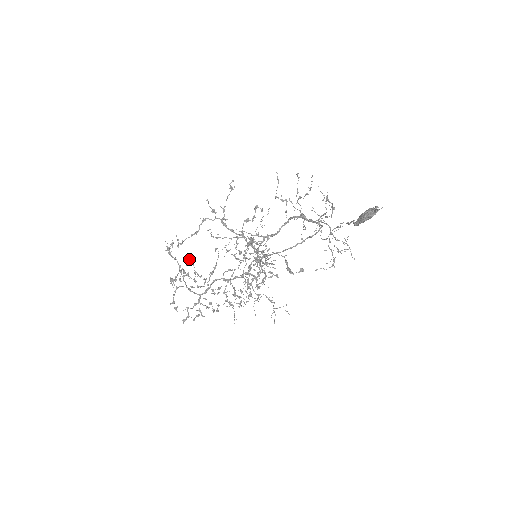
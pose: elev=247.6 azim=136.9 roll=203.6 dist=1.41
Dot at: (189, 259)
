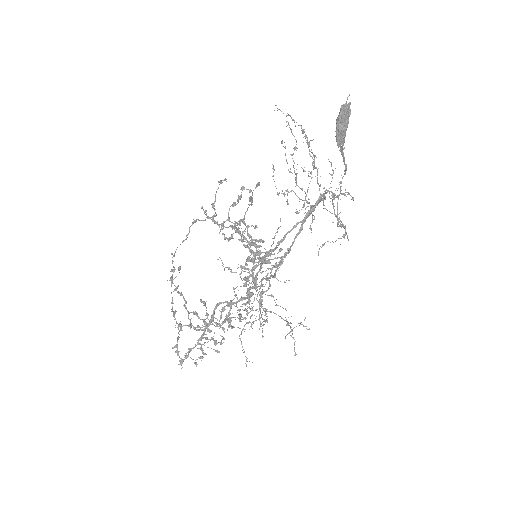
Dot at: (201, 299)
